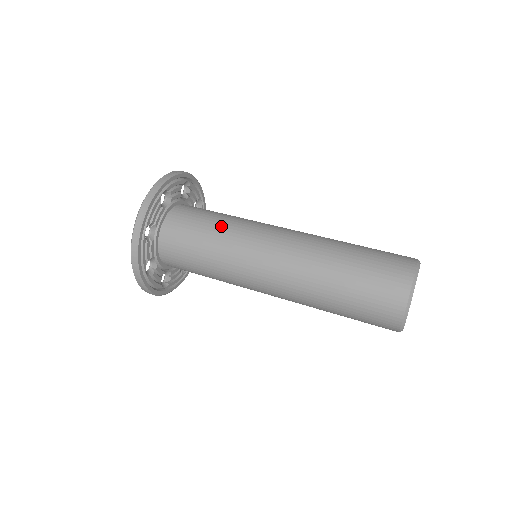
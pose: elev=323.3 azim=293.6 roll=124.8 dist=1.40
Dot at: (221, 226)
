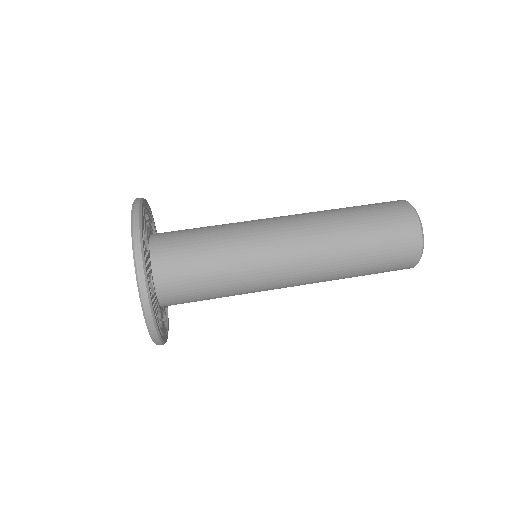
Dot at: (217, 226)
